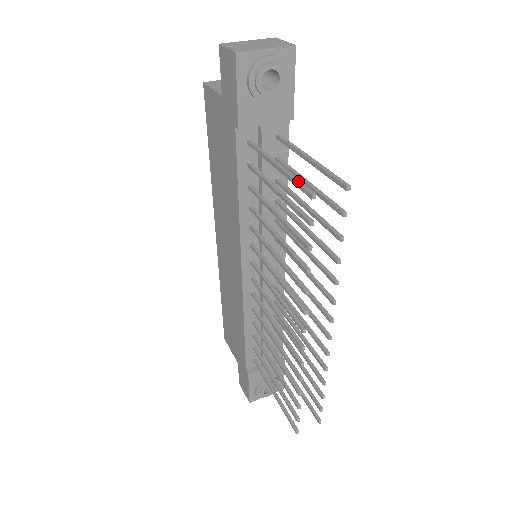
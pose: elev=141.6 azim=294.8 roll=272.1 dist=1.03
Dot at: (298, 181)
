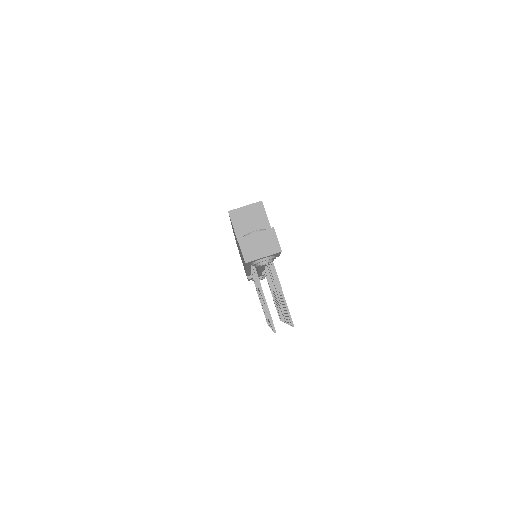
Dot at: (270, 317)
